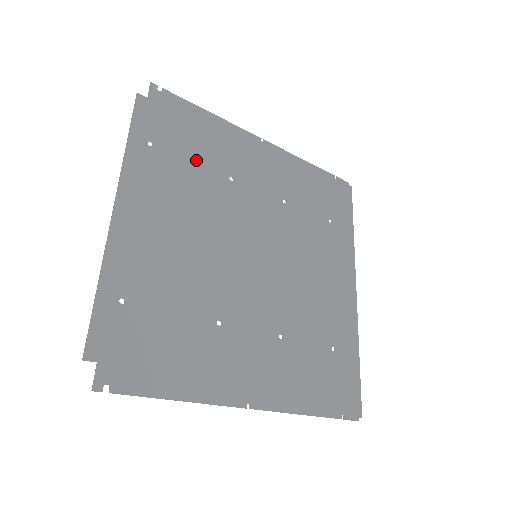
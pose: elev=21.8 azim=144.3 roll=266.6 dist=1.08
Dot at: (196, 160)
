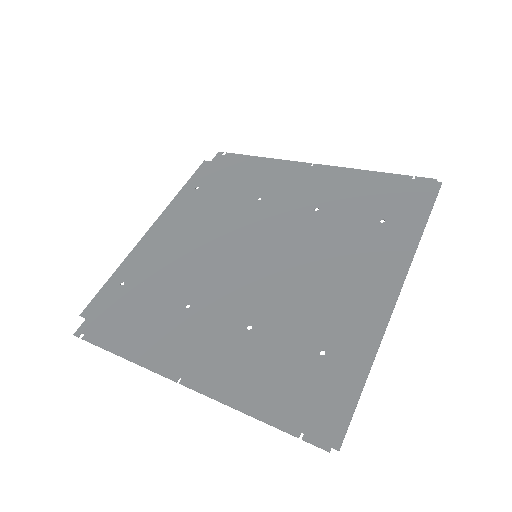
Dot at: (231, 191)
